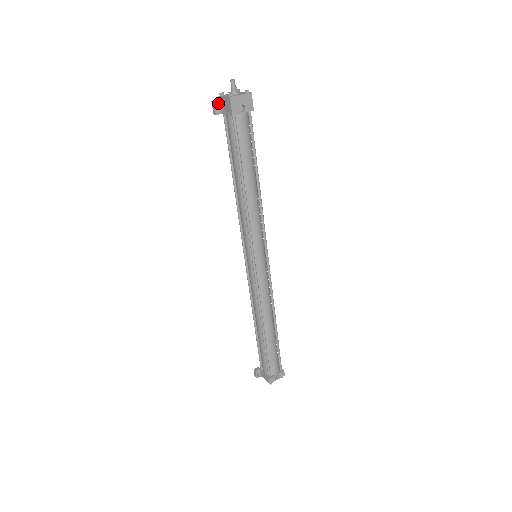
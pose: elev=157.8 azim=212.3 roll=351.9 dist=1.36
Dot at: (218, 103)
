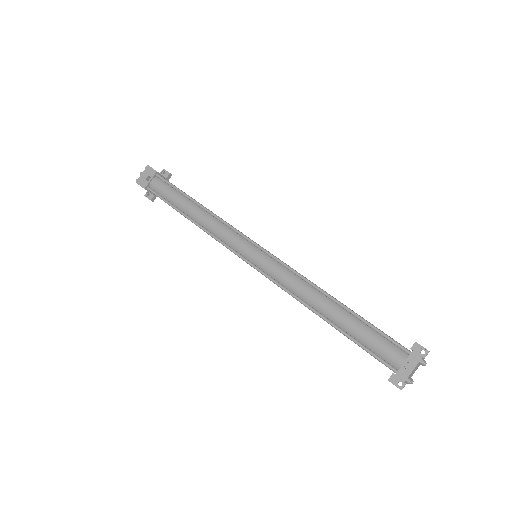
Dot at: (149, 194)
